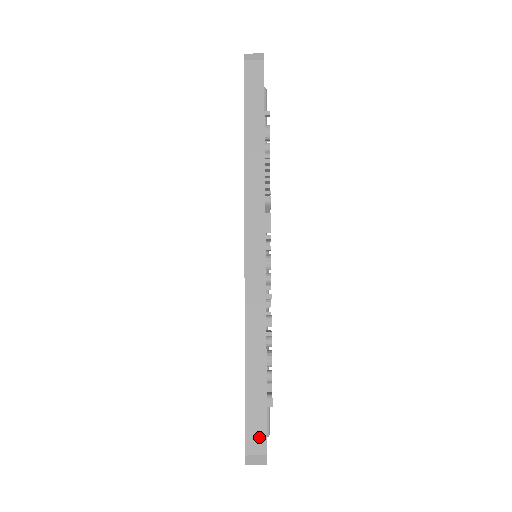
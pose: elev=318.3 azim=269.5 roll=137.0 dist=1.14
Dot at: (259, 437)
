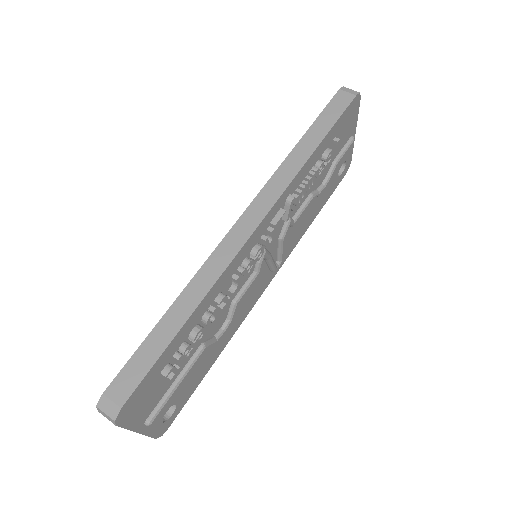
Dot at: (128, 385)
